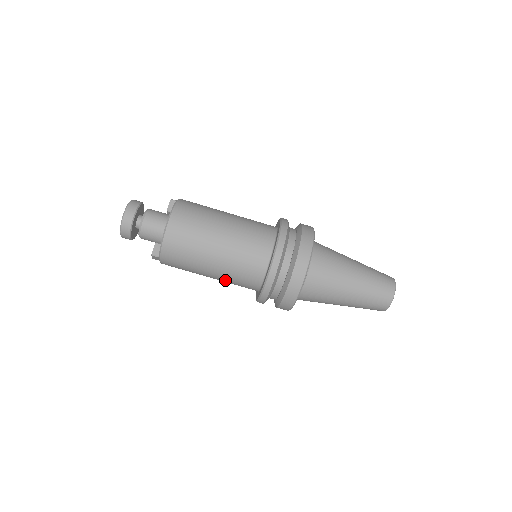
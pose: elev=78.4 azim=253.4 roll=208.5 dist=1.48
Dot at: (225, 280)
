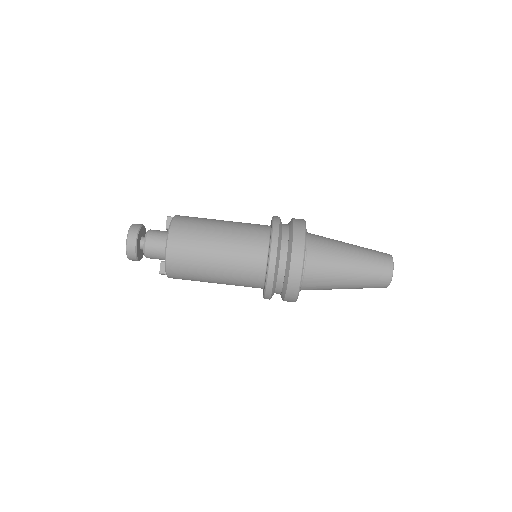
Dot at: (230, 284)
